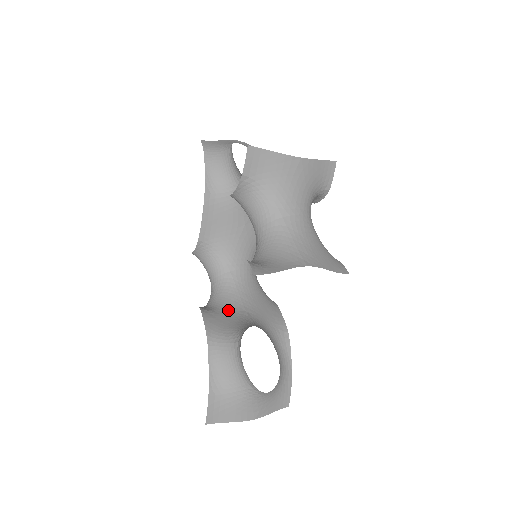
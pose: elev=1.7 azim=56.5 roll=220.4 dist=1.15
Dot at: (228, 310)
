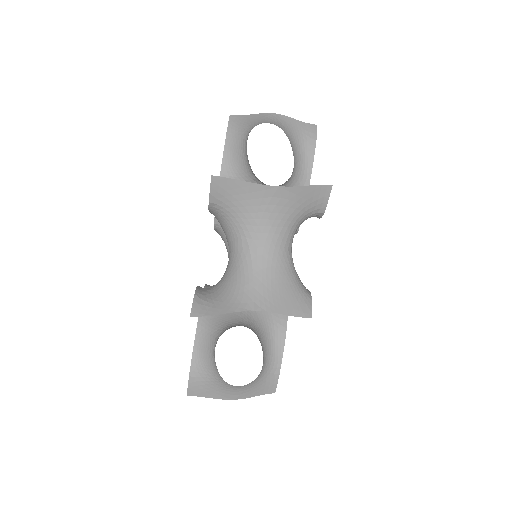
Dot at: occluded
